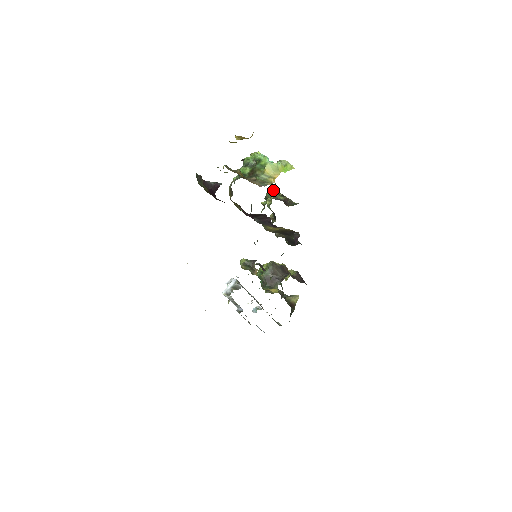
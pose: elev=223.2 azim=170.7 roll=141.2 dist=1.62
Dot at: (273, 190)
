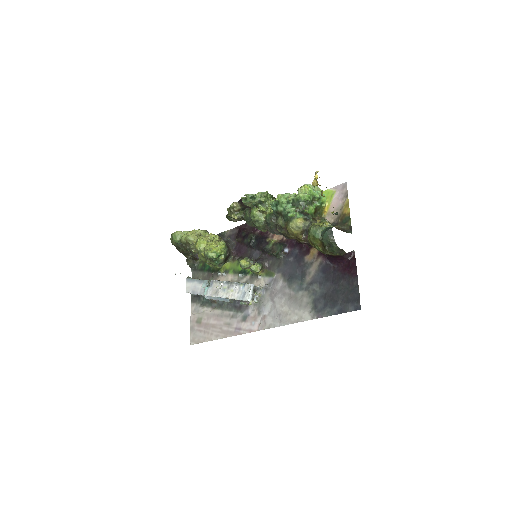
Dot at: (268, 195)
